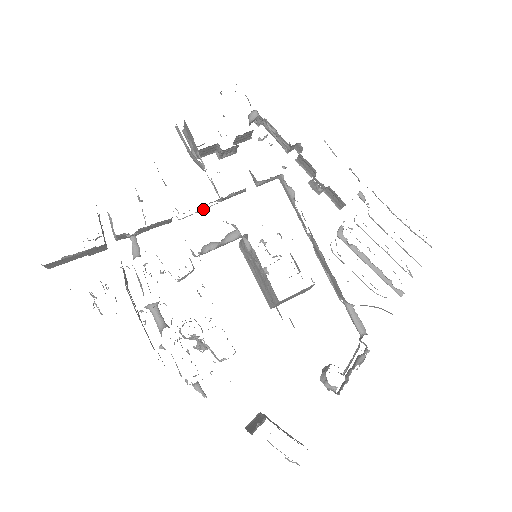
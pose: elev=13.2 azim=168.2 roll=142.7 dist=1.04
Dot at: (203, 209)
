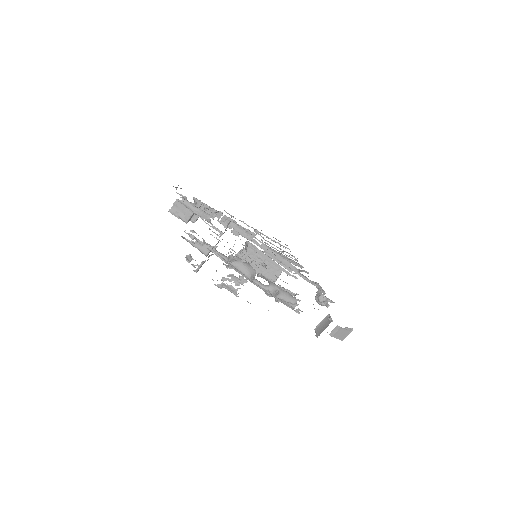
Dot at: occluded
